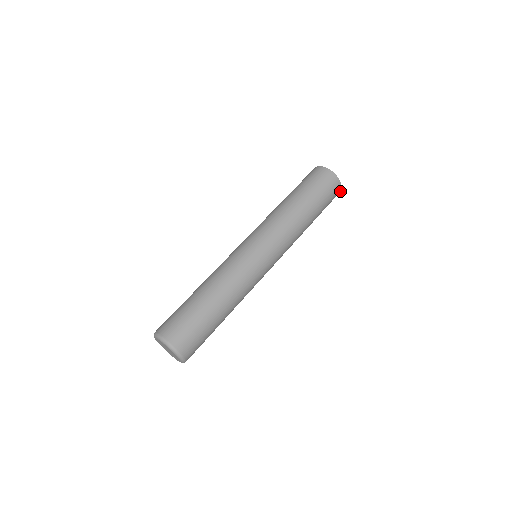
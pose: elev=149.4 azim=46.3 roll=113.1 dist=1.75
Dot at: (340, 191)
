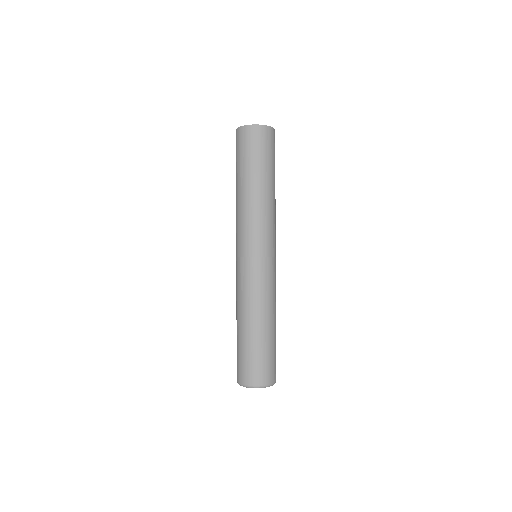
Dot at: occluded
